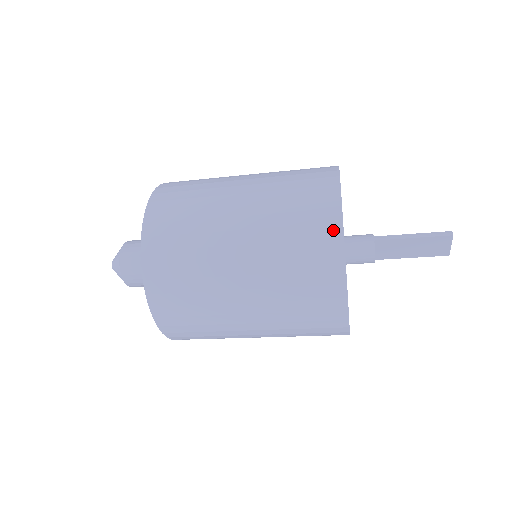
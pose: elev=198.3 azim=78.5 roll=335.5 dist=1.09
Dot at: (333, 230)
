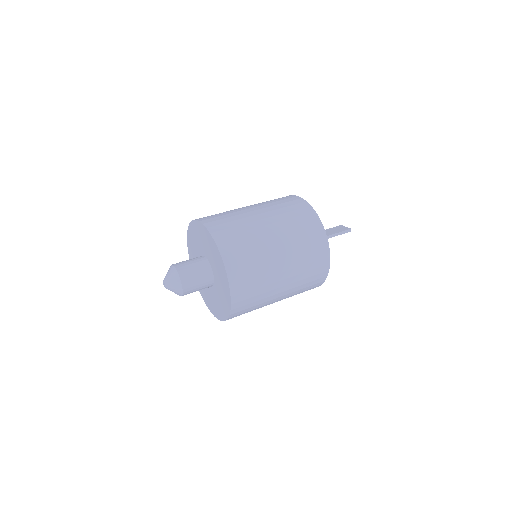
Dot at: (323, 280)
